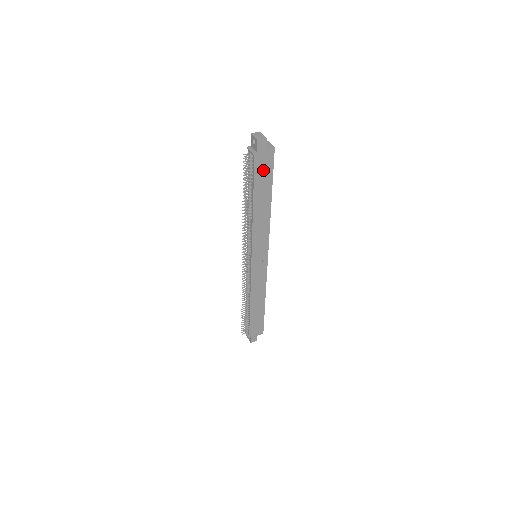
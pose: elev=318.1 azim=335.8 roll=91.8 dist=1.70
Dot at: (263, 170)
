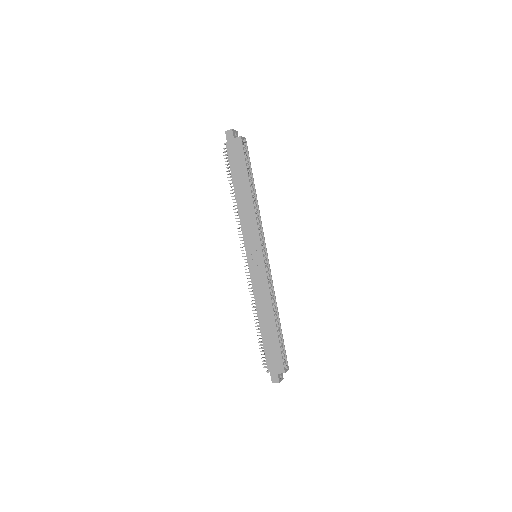
Dot at: (236, 158)
